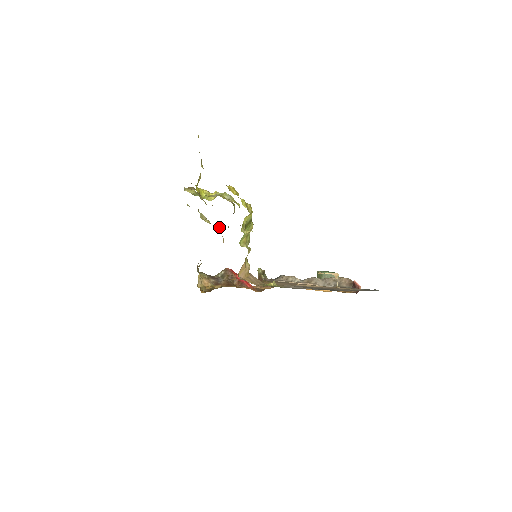
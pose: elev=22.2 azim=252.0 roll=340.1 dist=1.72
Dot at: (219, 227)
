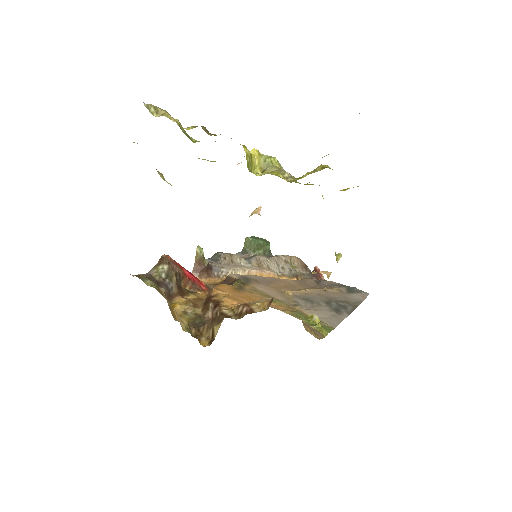
Dot at: occluded
